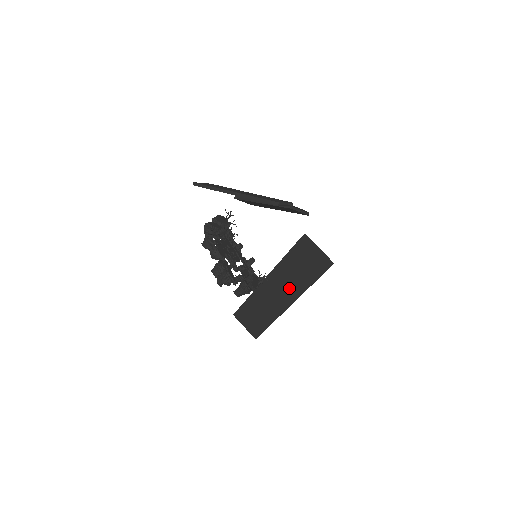
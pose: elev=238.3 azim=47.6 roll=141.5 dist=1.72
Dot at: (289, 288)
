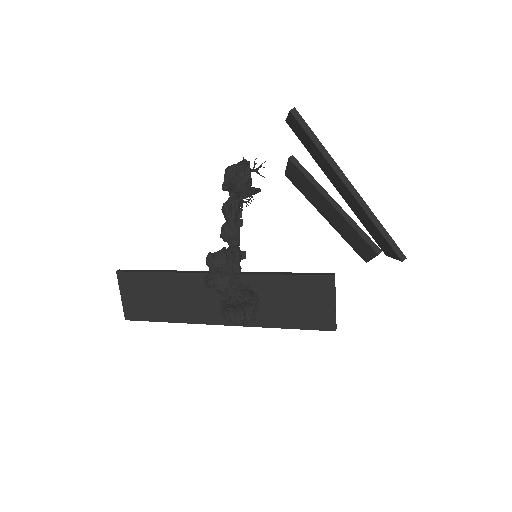
Dot at: occluded
